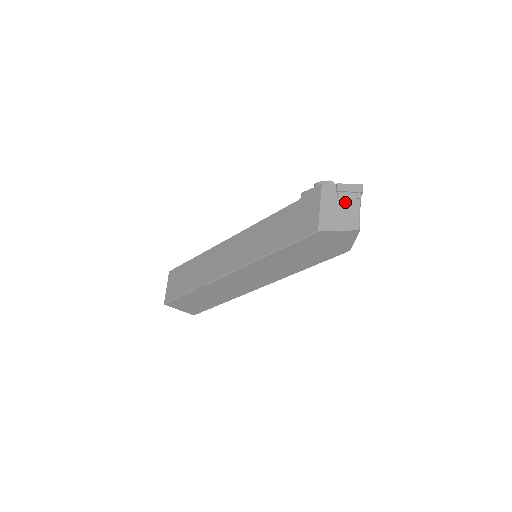
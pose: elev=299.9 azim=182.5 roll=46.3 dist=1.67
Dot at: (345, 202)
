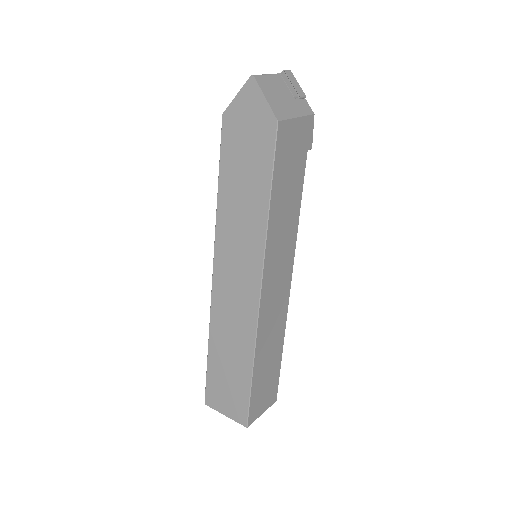
Dot at: occluded
